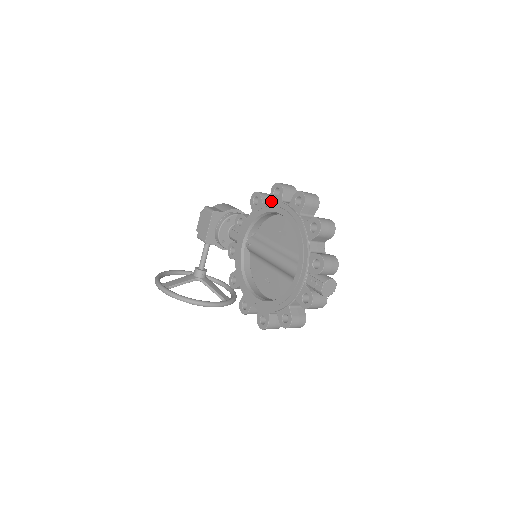
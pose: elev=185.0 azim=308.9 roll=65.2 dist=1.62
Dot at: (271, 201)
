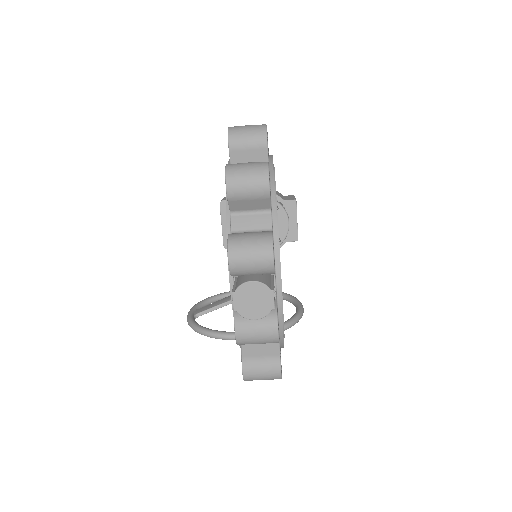
Dot at: occluded
